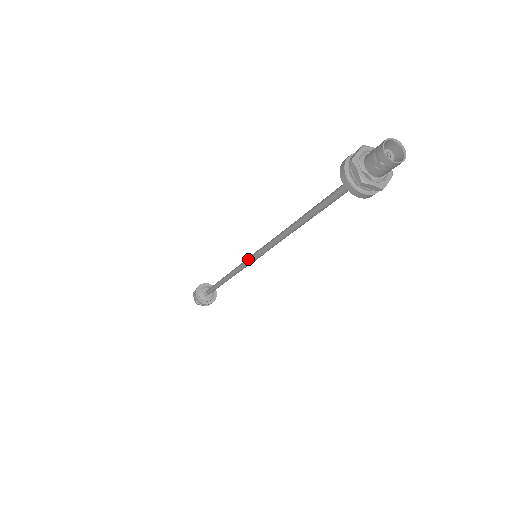
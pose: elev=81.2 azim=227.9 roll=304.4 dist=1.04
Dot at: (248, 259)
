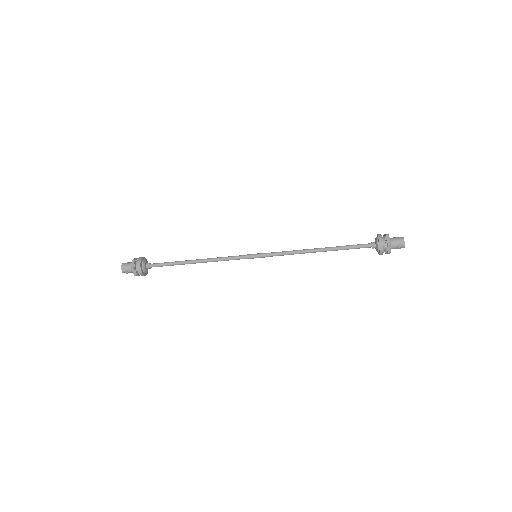
Dot at: (248, 257)
